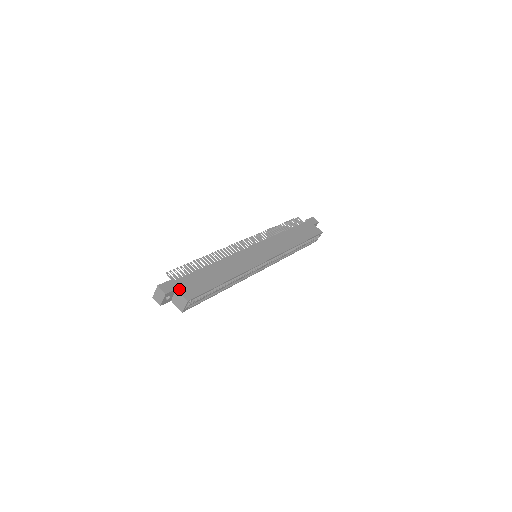
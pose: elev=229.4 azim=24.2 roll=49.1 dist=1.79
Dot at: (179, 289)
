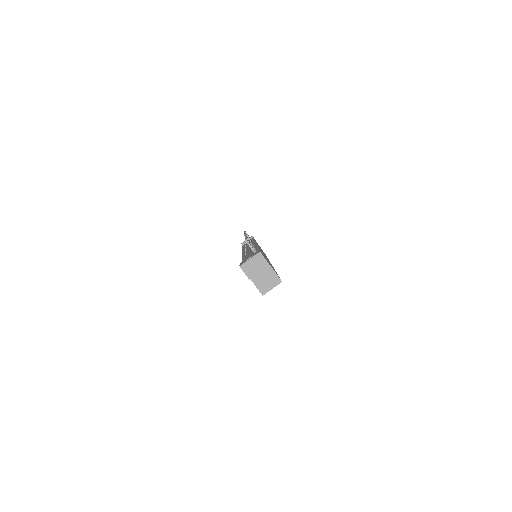
Dot at: occluded
